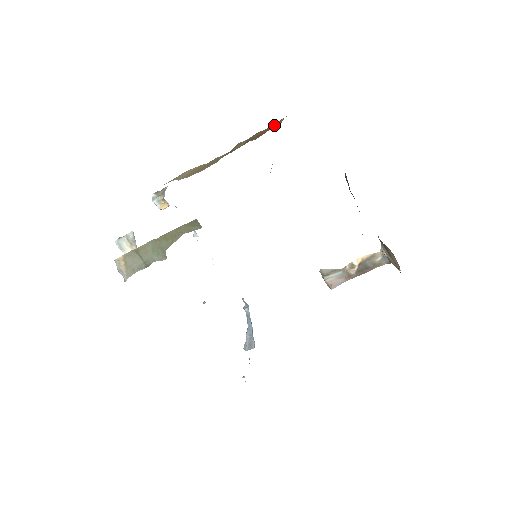
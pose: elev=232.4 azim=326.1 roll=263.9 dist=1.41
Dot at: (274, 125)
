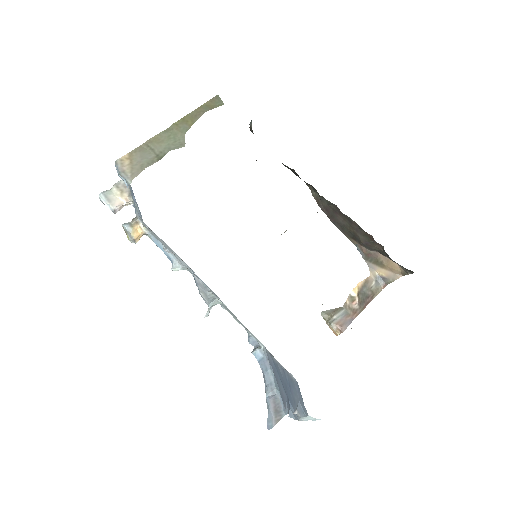
Dot at: occluded
